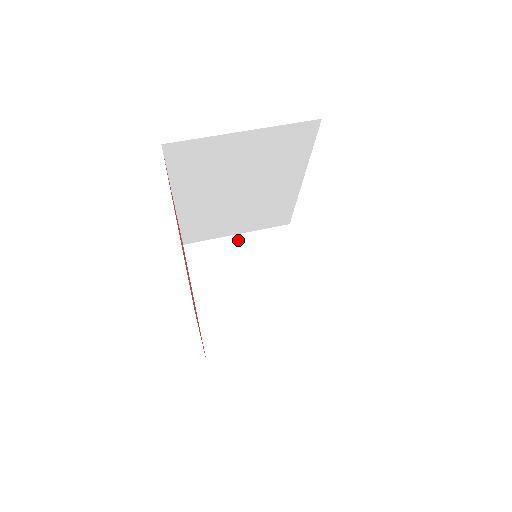
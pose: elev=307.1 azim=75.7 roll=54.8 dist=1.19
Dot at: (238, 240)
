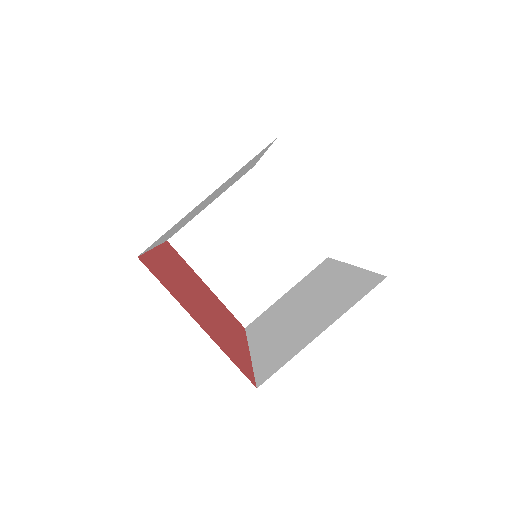
Dot at: (214, 209)
